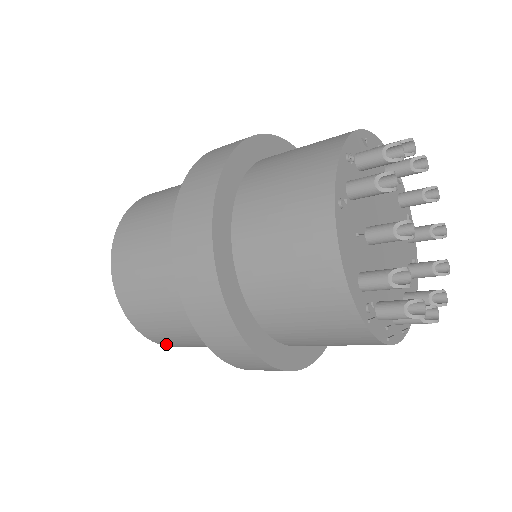
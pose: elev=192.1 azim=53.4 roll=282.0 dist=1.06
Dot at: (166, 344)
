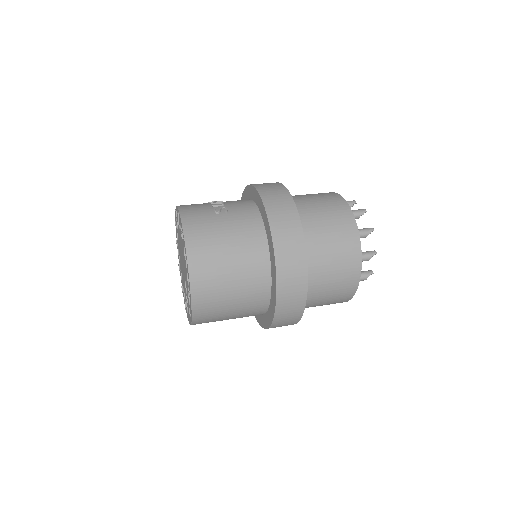
Dot at: occluded
